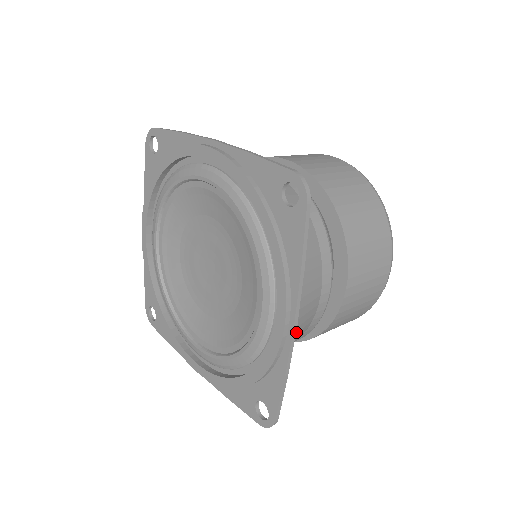
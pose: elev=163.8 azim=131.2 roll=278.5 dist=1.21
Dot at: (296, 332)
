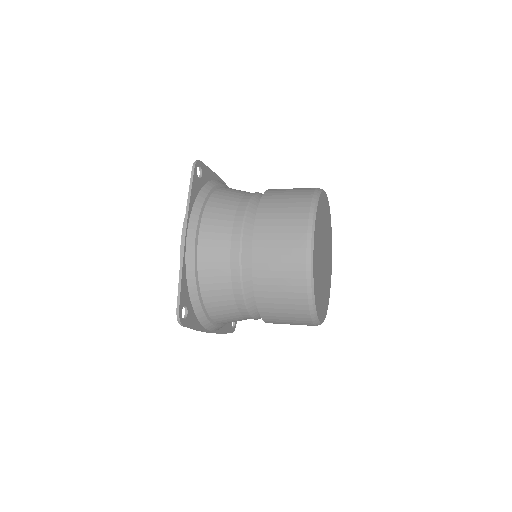
Dot at: (208, 260)
